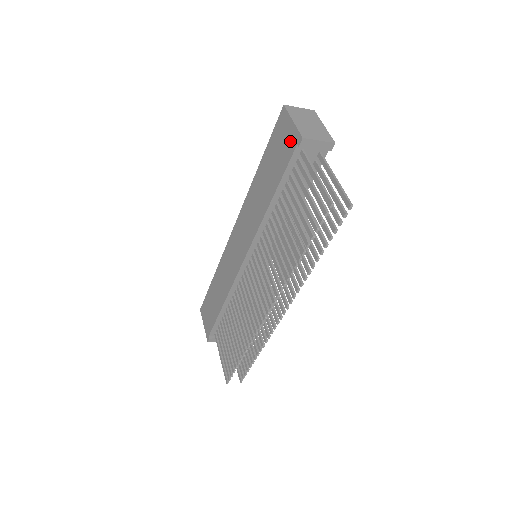
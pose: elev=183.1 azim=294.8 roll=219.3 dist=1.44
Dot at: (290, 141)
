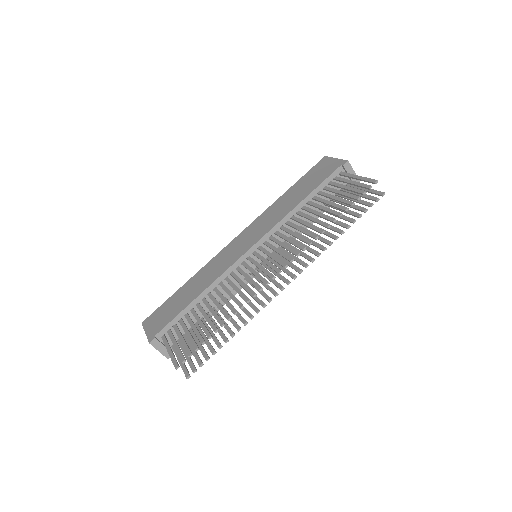
Dot at: (332, 166)
